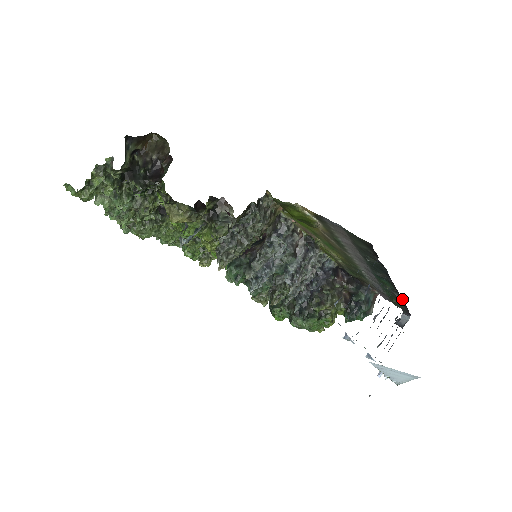
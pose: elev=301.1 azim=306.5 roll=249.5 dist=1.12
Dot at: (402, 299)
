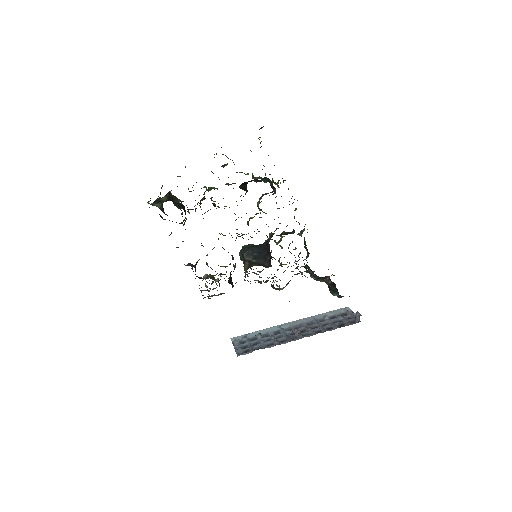
Dot at: (329, 330)
